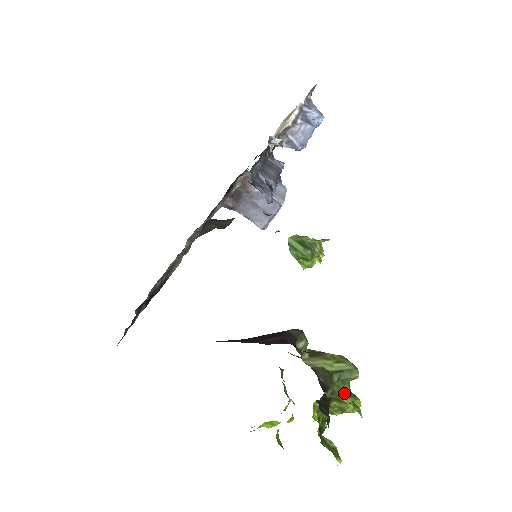
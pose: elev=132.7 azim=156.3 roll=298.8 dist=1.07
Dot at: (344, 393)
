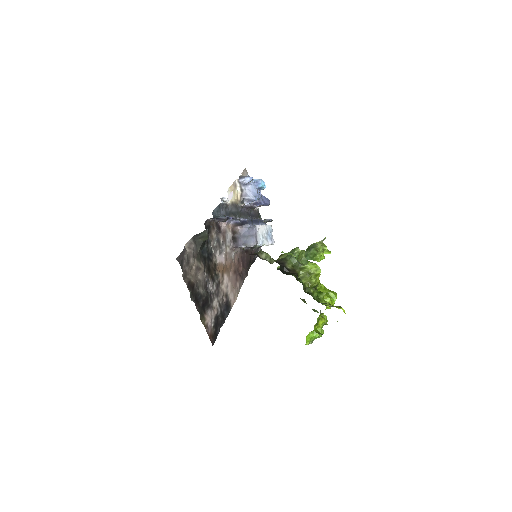
Dot at: (303, 264)
